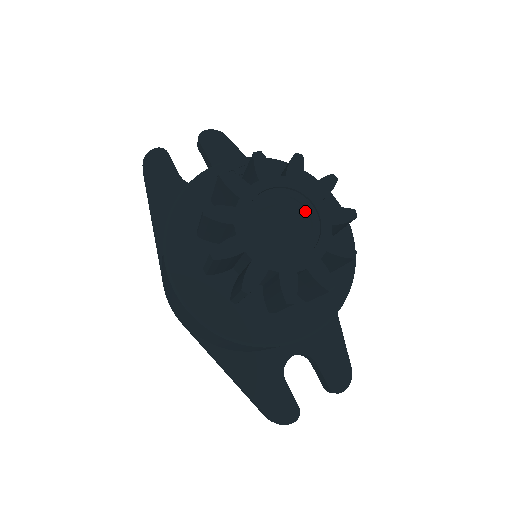
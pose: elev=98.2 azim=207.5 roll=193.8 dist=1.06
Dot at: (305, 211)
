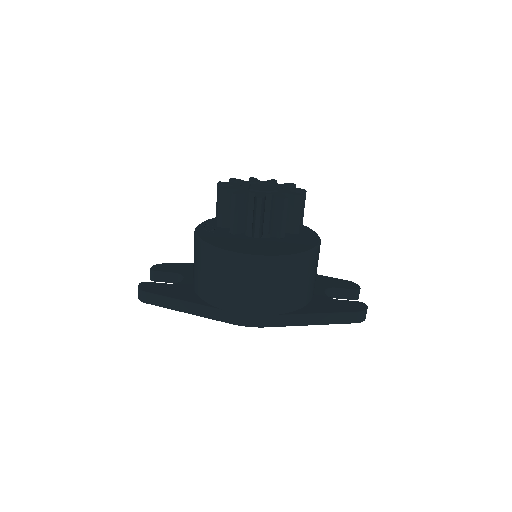
Dot at: (261, 184)
